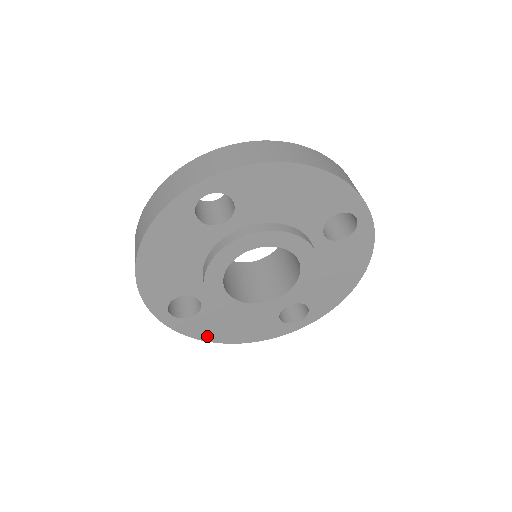
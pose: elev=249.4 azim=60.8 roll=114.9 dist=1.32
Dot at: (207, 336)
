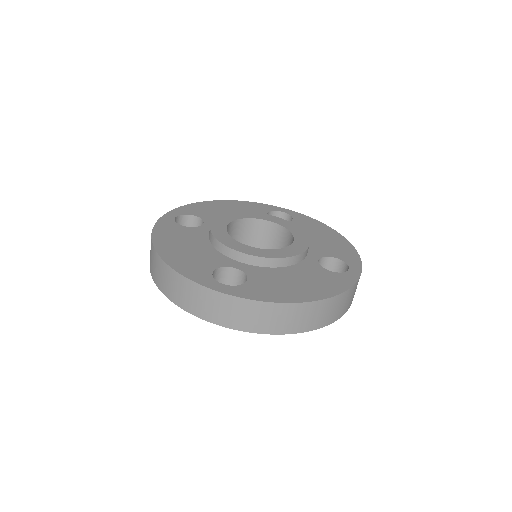
Dot at: (159, 237)
